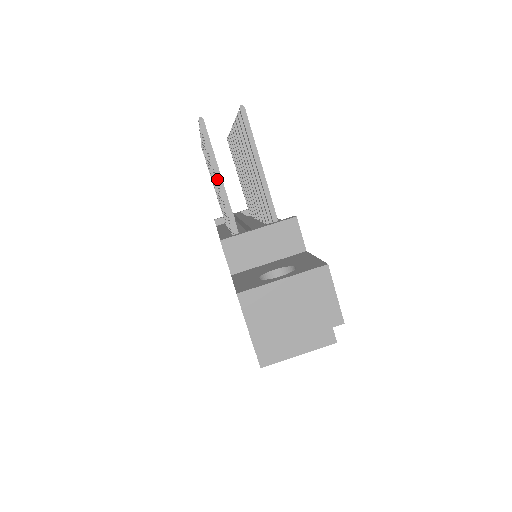
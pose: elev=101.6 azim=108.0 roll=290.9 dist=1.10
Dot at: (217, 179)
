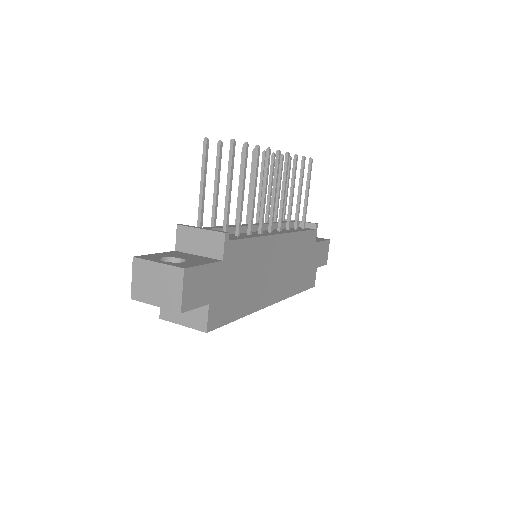
Dot at: (201, 184)
